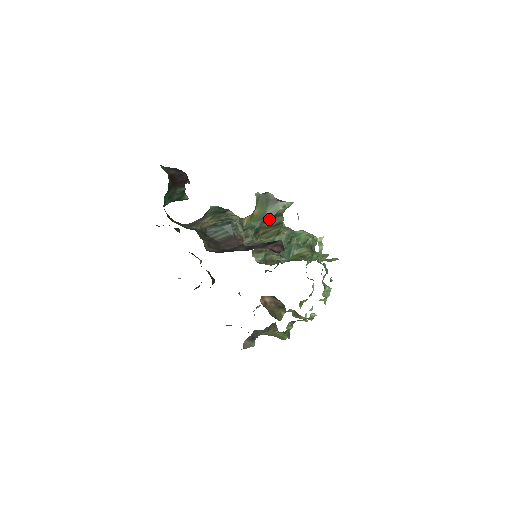
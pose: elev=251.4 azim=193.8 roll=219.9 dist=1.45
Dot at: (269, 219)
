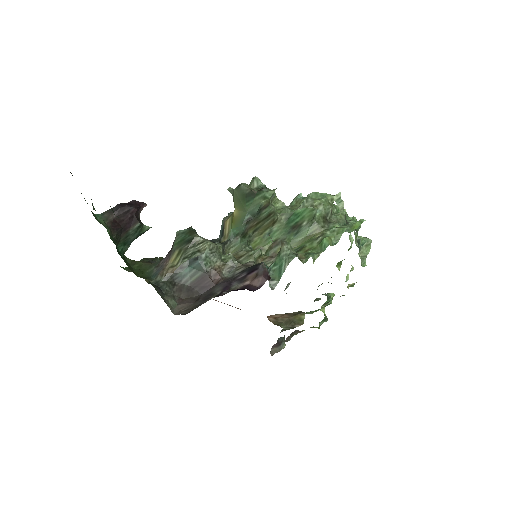
Dot at: (253, 218)
